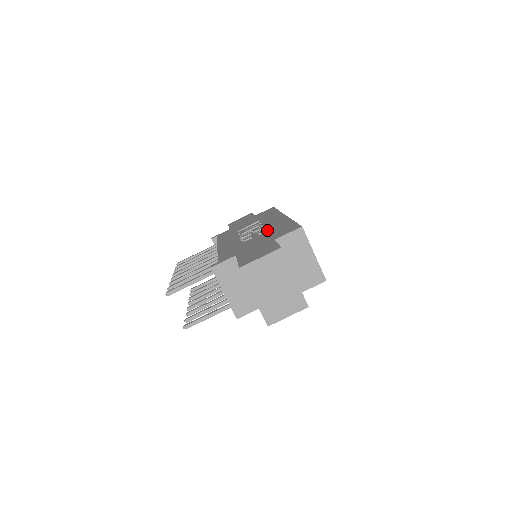
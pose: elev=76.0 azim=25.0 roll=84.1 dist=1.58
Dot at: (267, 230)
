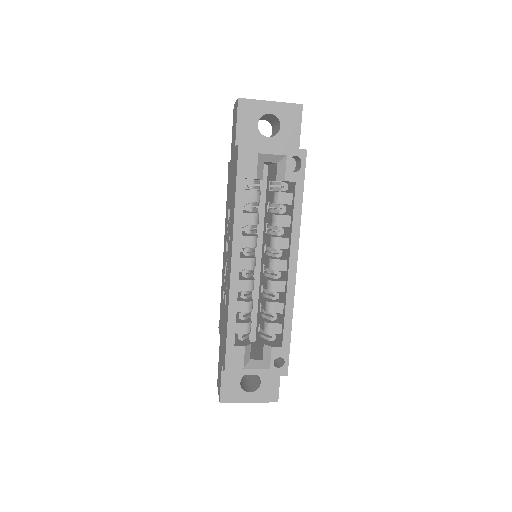
Dot at: (226, 299)
